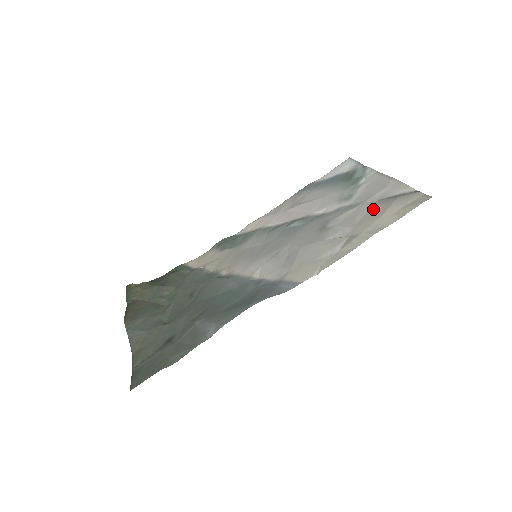
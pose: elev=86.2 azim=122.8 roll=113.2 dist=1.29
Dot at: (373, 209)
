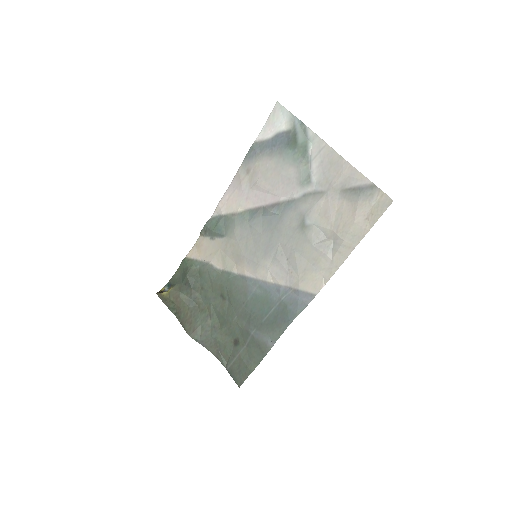
Dot at: (341, 206)
